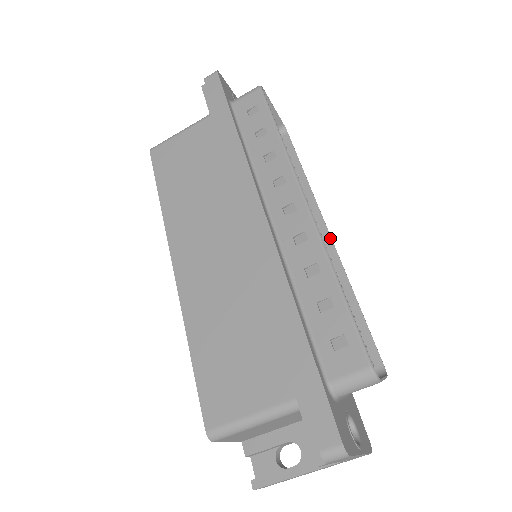
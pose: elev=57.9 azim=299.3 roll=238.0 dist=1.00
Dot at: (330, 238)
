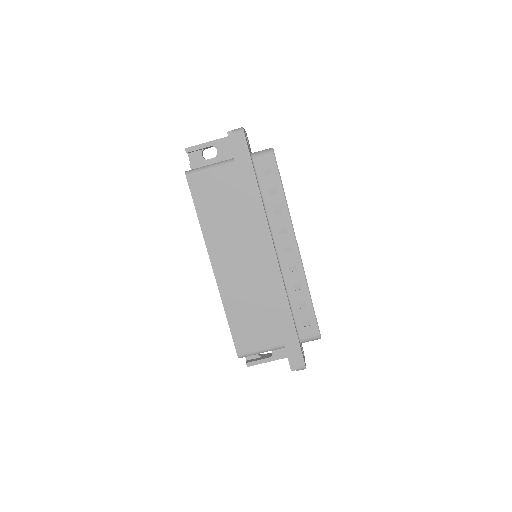
Dot at: occluded
